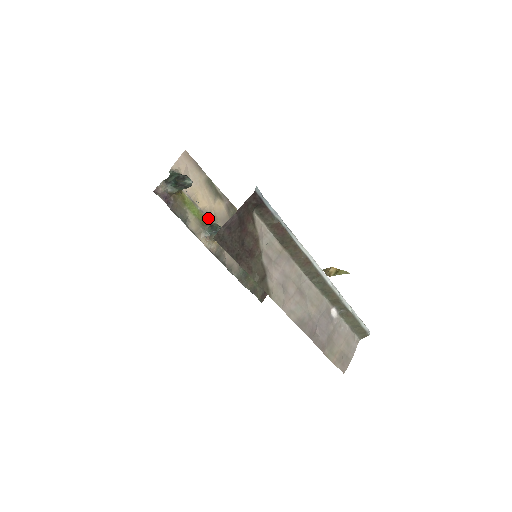
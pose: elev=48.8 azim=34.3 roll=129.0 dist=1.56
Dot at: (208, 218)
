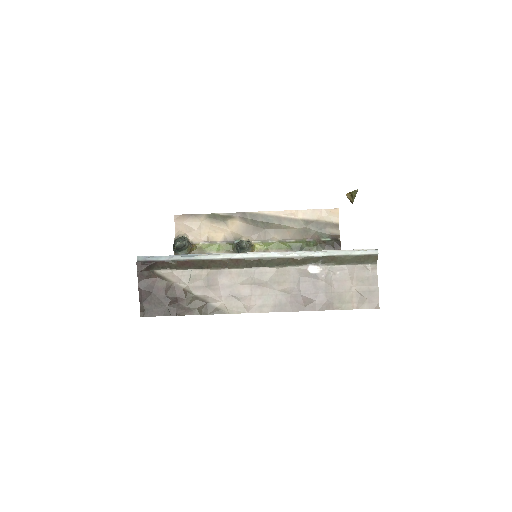
Dot at: (232, 242)
